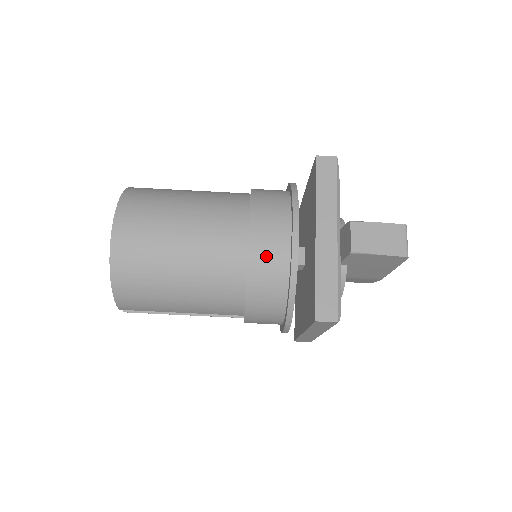
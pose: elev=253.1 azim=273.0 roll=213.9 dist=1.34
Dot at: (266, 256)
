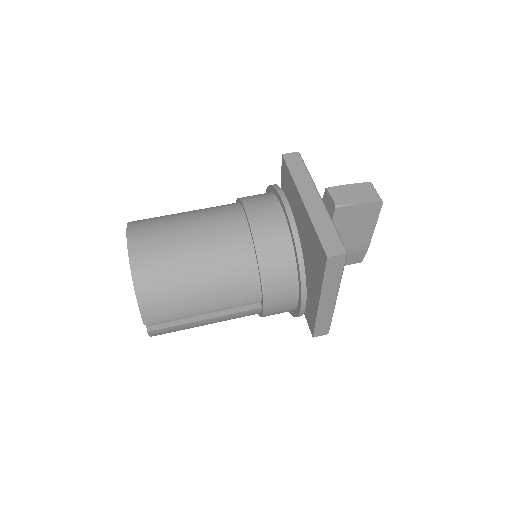
Dot at: (267, 229)
